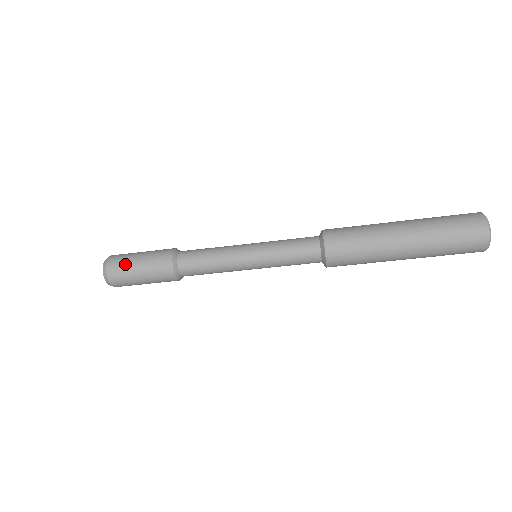
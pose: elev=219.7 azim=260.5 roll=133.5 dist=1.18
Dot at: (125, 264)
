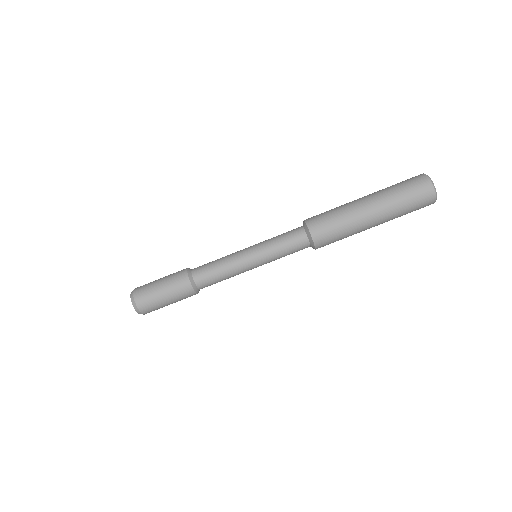
Dot at: (149, 286)
